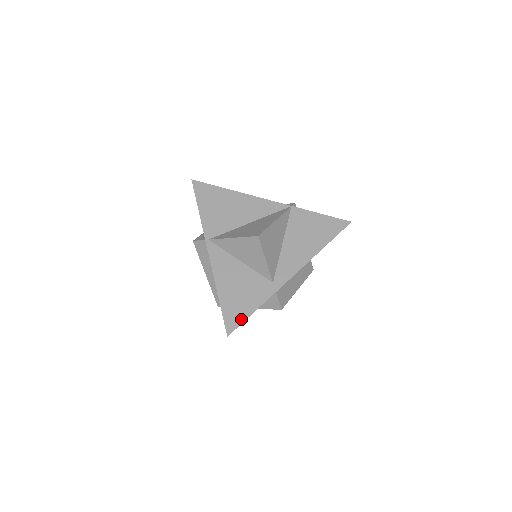
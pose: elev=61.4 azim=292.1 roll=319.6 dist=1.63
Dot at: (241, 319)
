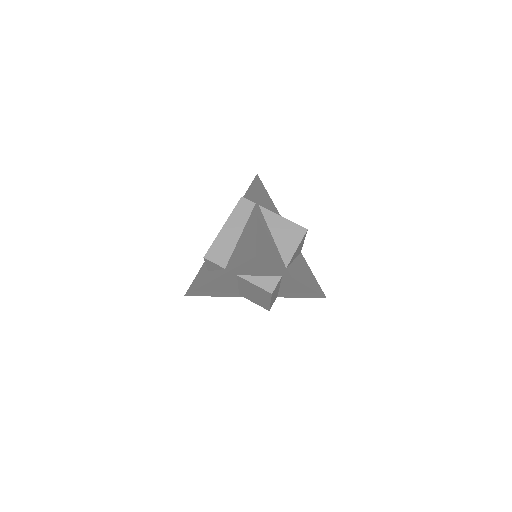
Dot at: (266, 259)
